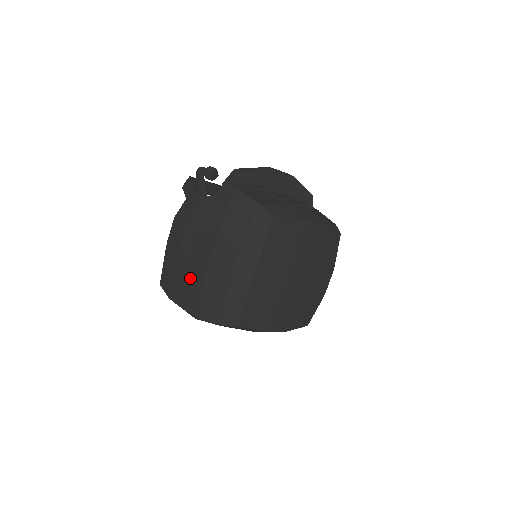
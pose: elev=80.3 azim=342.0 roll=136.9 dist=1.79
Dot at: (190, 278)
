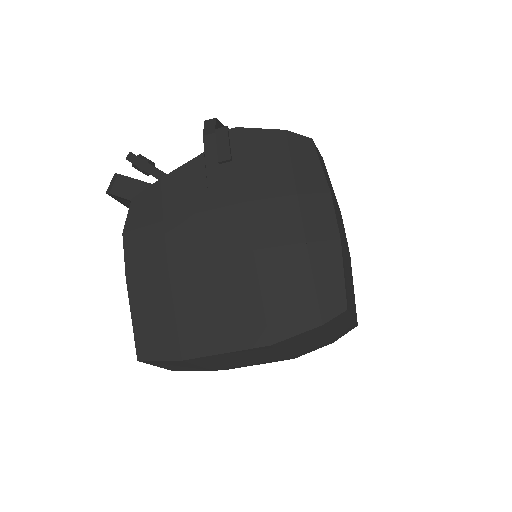
Dot at: (222, 289)
